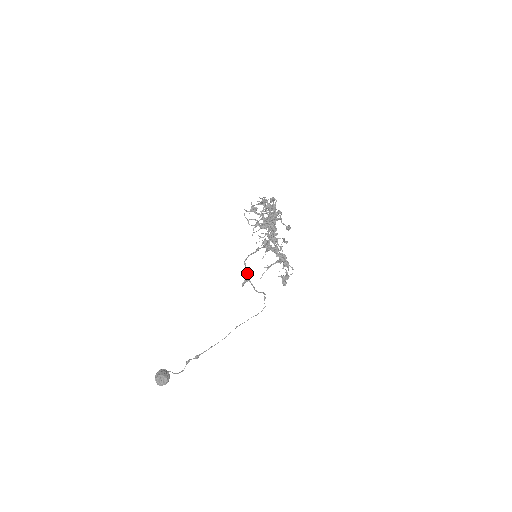
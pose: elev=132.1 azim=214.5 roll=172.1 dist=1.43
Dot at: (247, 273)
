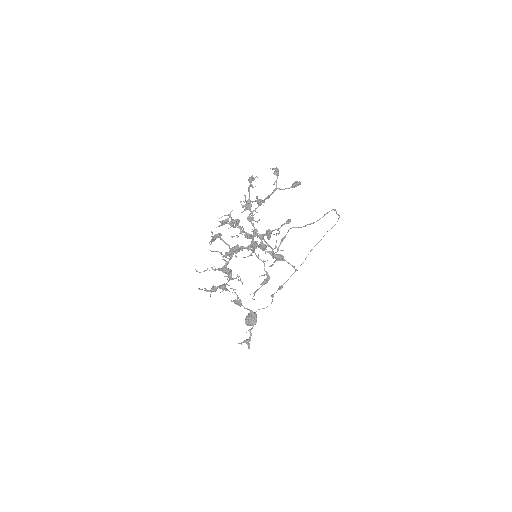
Dot at: (271, 248)
